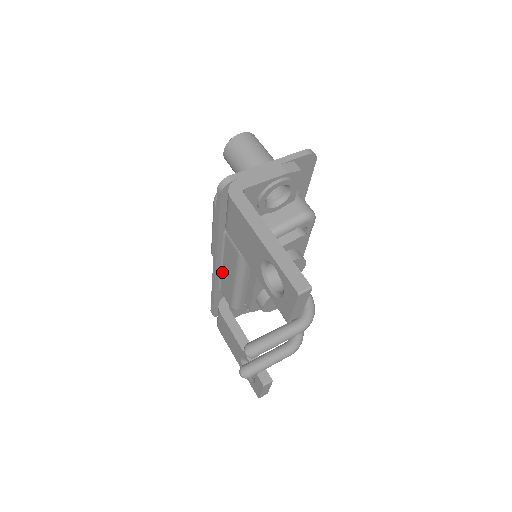
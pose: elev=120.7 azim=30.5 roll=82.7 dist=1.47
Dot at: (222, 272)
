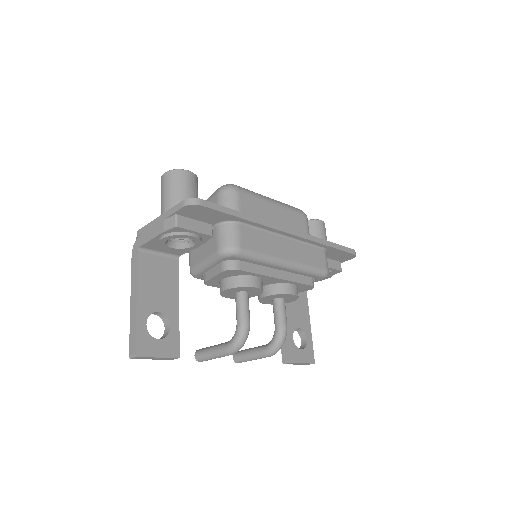
Dot at: occluded
